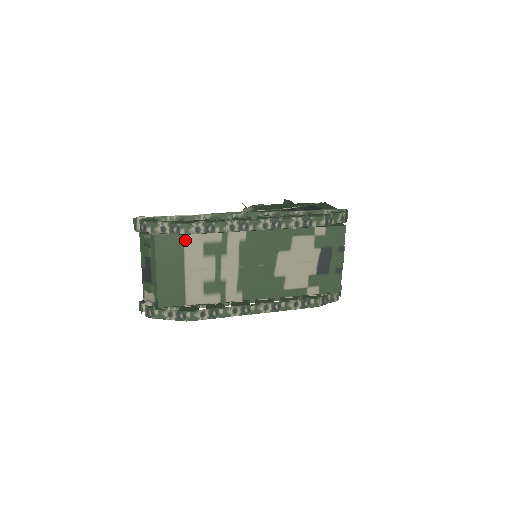
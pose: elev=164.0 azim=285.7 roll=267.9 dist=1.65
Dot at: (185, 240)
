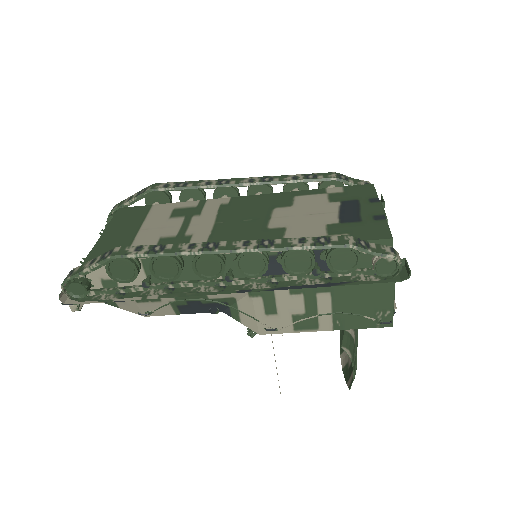
Dot at: (152, 209)
